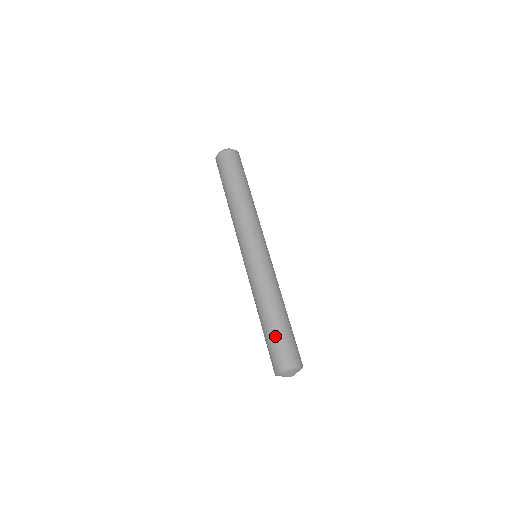
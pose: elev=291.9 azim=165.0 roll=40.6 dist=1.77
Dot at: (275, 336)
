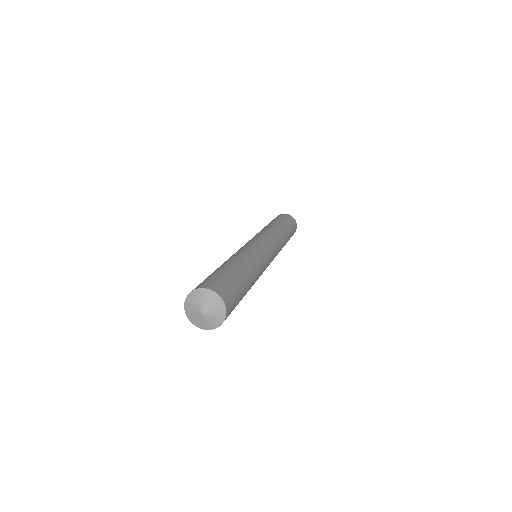
Dot at: occluded
